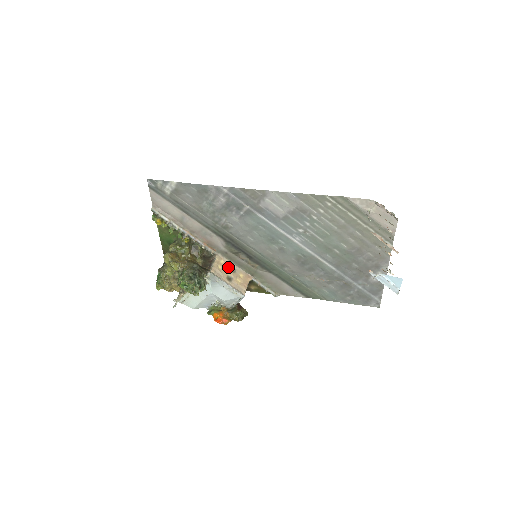
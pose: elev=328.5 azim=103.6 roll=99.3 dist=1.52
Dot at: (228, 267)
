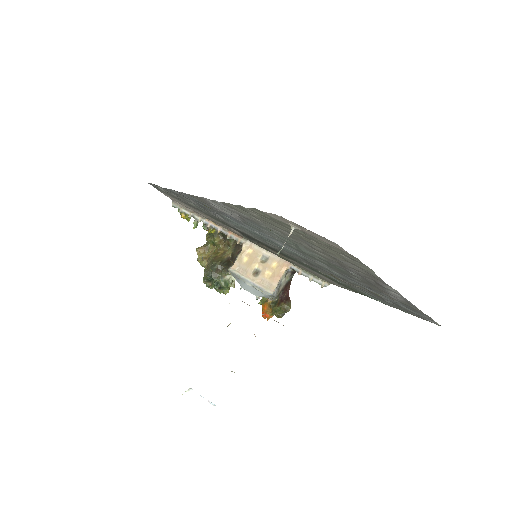
Dot at: (257, 257)
